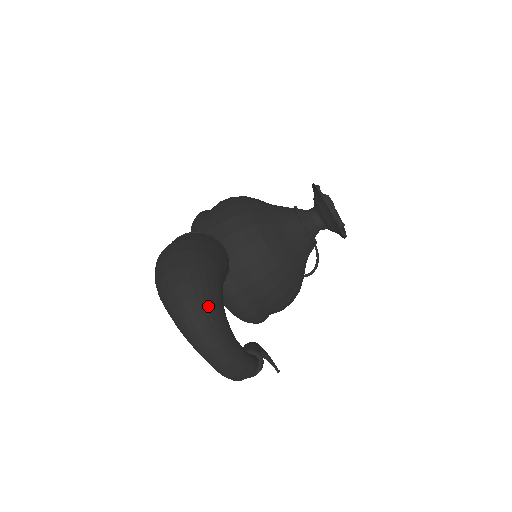
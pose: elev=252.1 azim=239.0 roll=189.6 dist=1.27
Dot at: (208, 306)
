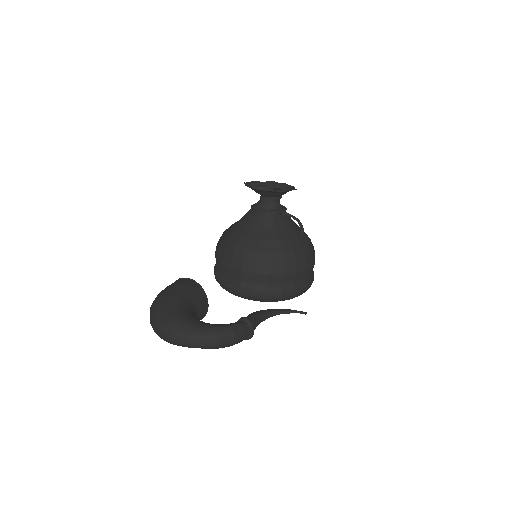
Dot at: (168, 321)
